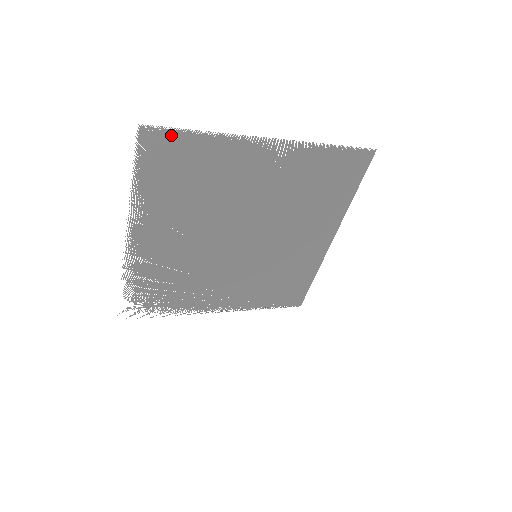
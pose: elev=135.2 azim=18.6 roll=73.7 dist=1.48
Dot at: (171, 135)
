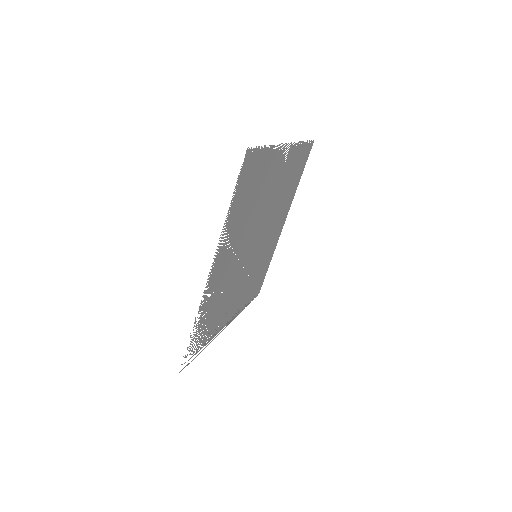
Dot at: (256, 153)
